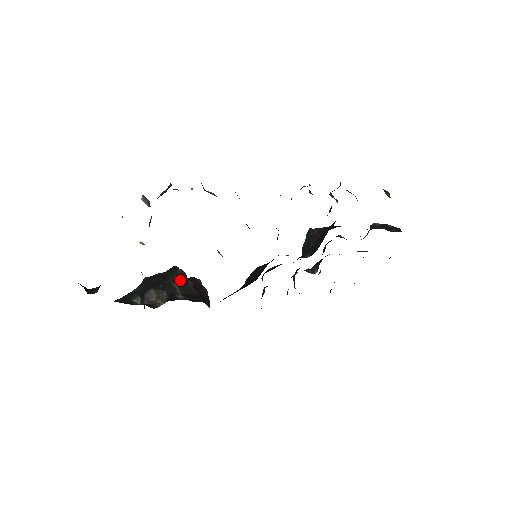
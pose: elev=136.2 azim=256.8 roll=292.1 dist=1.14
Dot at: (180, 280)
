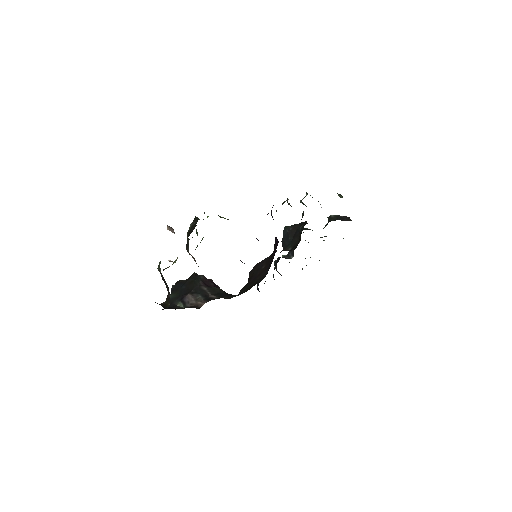
Dot at: (205, 284)
